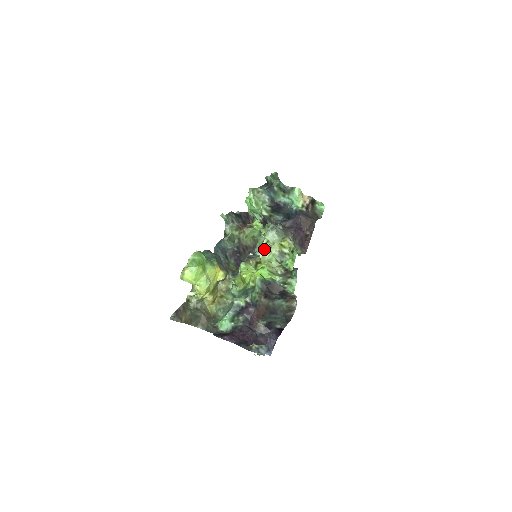
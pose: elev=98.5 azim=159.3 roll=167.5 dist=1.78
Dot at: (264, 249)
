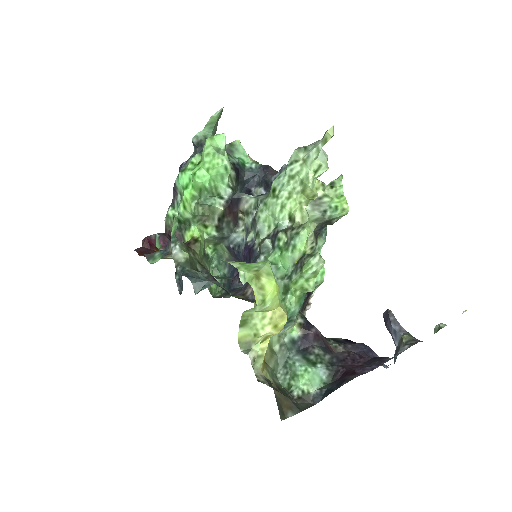
Dot at: (313, 190)
